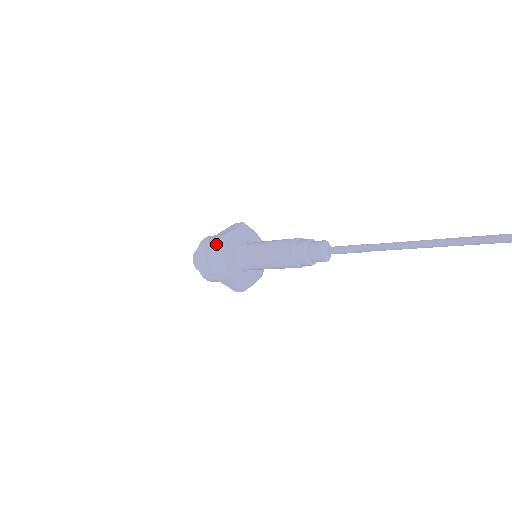
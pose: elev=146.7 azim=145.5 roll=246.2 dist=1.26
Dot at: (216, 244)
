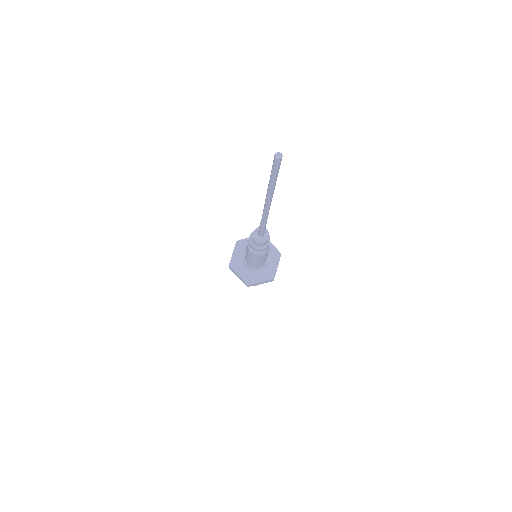
Dot at: occluded
